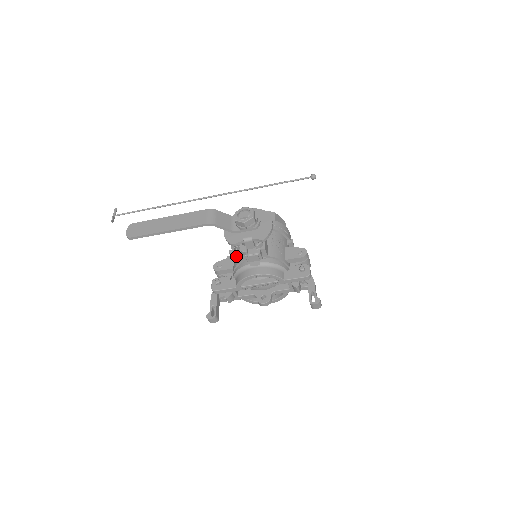
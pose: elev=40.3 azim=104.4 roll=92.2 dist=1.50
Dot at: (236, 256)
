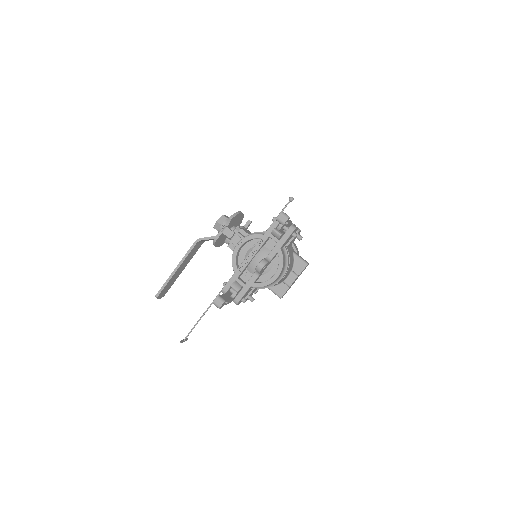
Dot at: occluded
